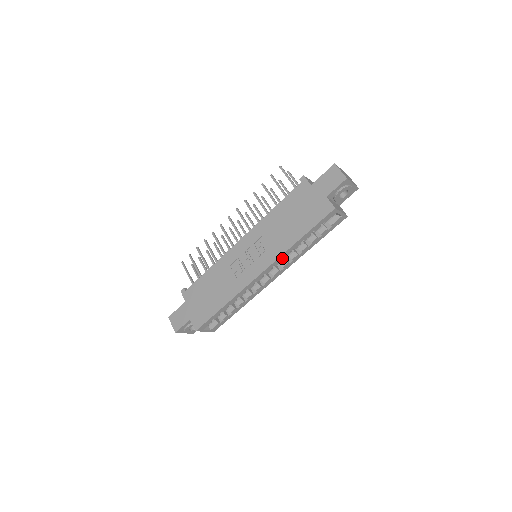
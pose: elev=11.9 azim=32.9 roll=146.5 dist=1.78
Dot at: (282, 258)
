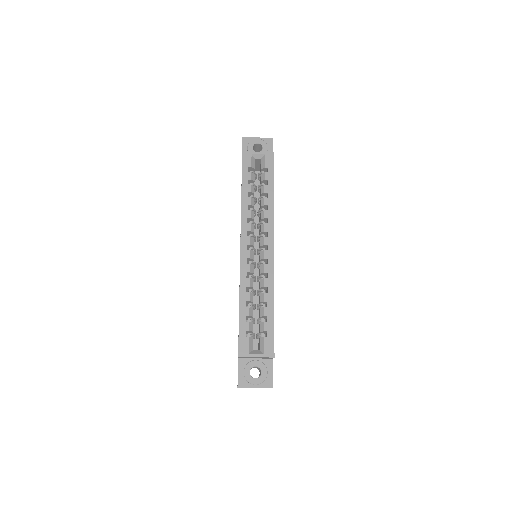
Dot at: (260, 227)
